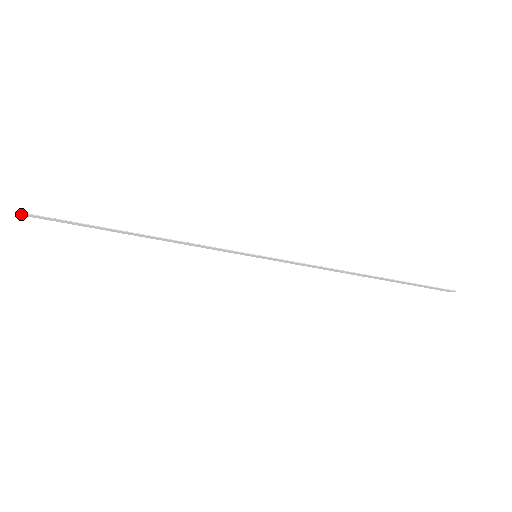
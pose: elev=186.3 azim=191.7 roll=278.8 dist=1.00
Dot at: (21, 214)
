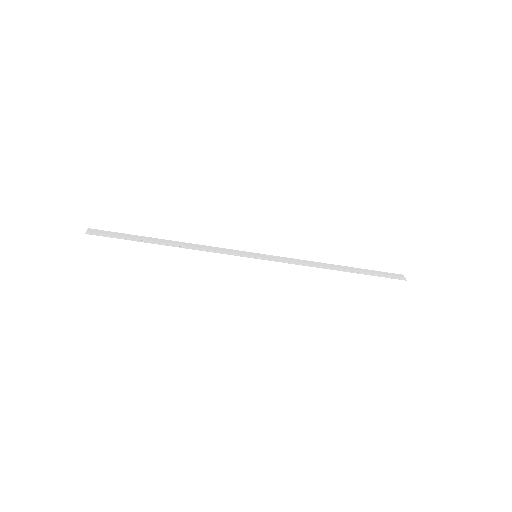
Dot at: (87, 230)
